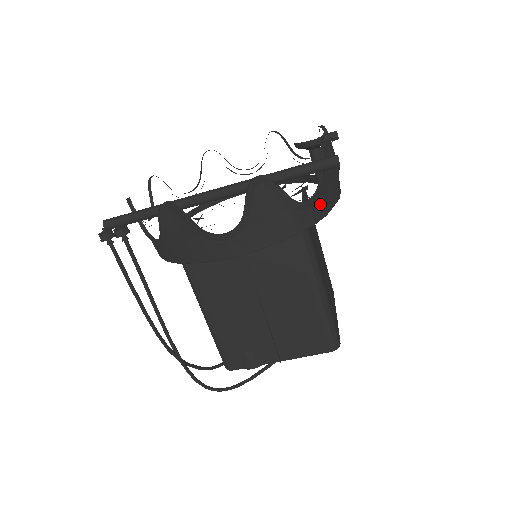
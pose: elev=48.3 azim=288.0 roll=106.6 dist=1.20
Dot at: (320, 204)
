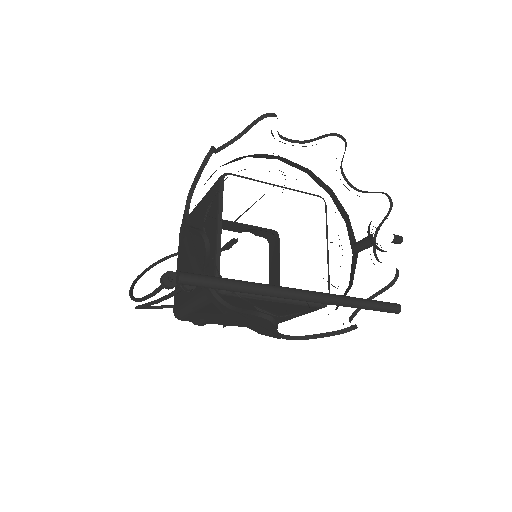
Dot at: occluded
